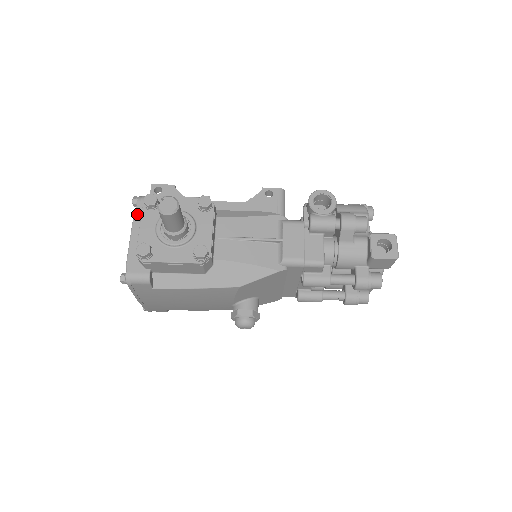
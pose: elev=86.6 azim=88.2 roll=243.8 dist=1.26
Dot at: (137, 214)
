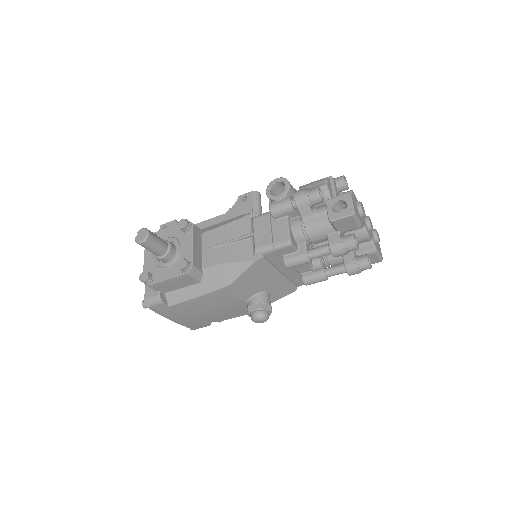
Dot at: occluded
